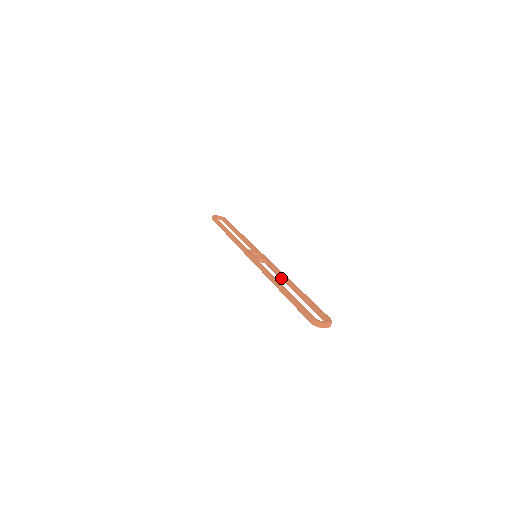
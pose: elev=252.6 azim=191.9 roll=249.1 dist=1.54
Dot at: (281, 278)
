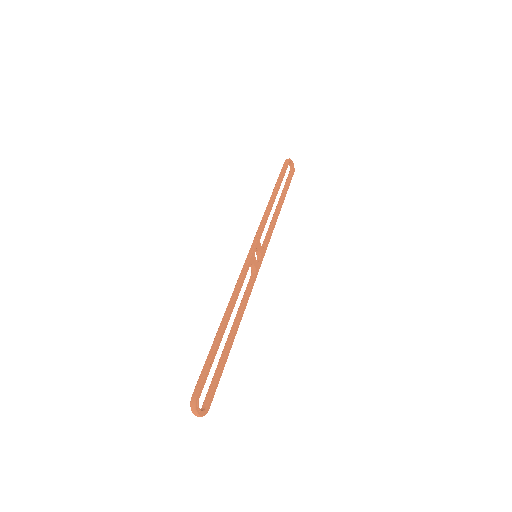
Dot at: (239, 308)
